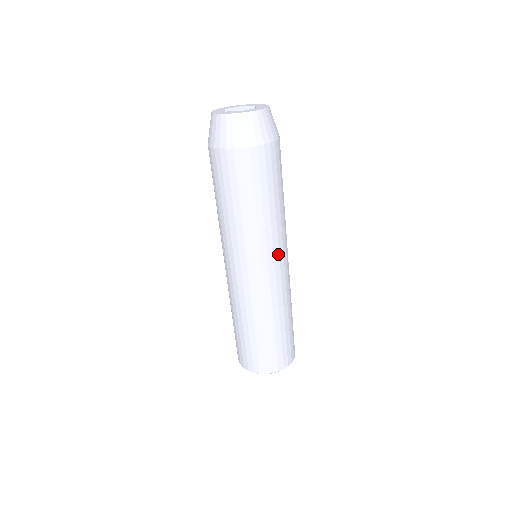
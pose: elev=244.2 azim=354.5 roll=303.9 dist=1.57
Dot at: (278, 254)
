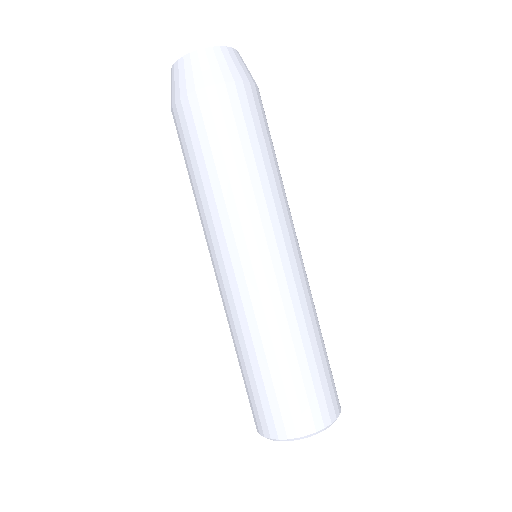
Dot at: occluded
